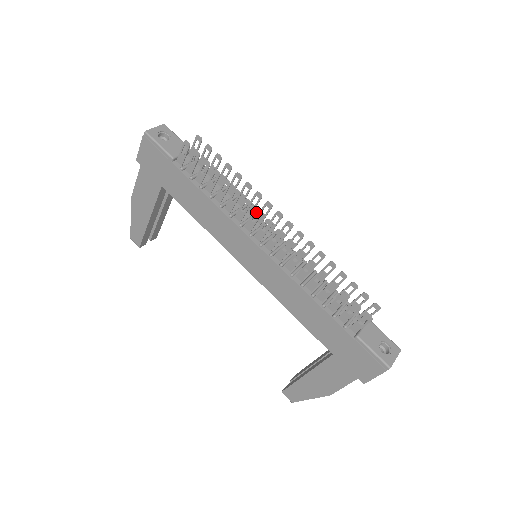
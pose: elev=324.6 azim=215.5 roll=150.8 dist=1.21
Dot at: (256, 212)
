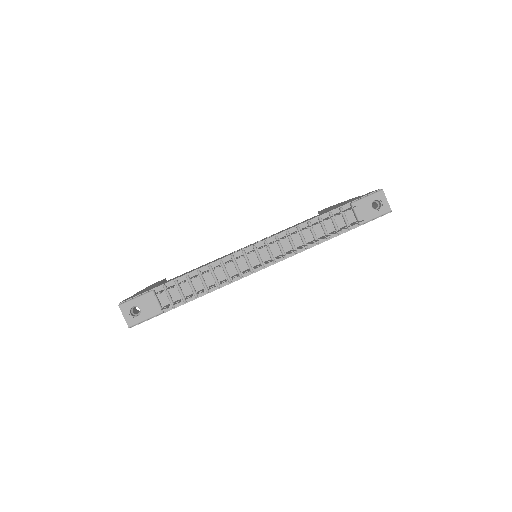
Dot at: occluded
